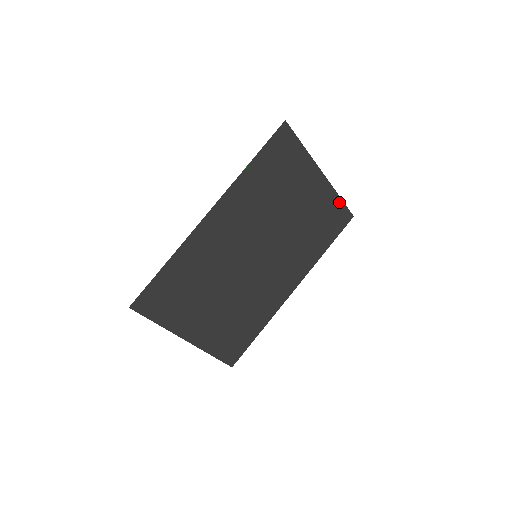
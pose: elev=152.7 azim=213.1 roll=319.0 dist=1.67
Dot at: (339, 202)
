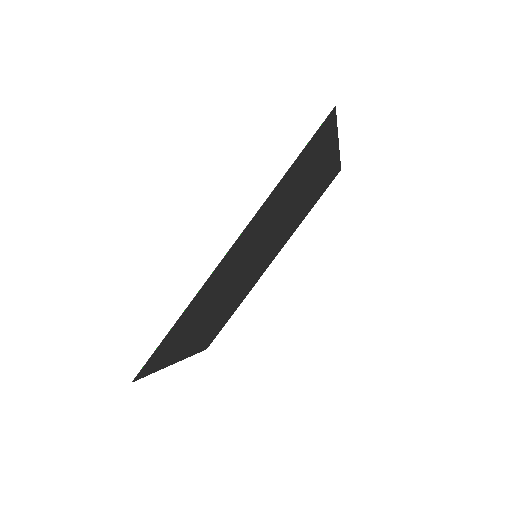
Dot at: (337, 164)
